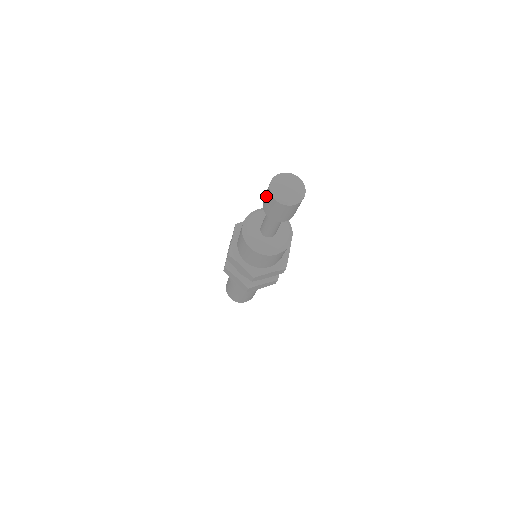
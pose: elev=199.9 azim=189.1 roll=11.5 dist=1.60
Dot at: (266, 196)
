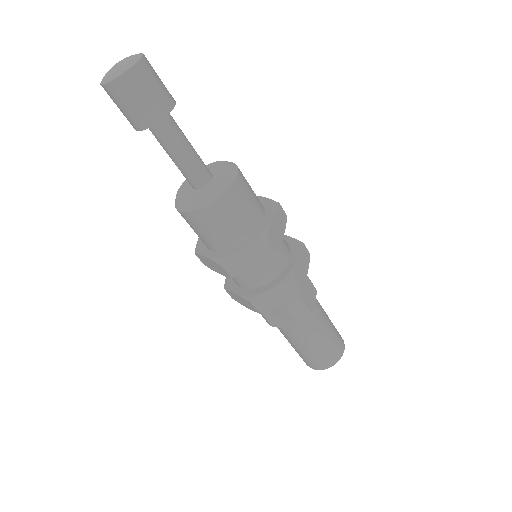
Dot at: occluded
